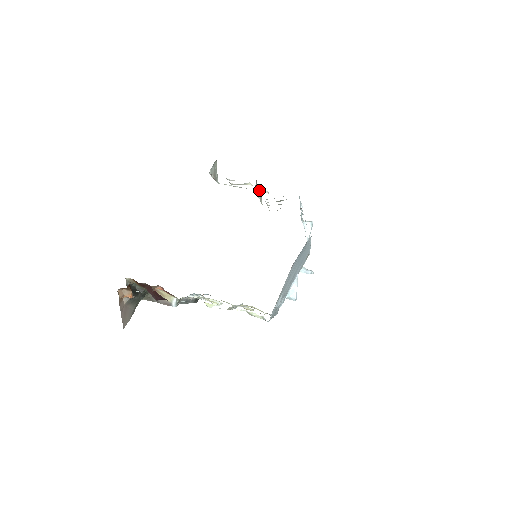
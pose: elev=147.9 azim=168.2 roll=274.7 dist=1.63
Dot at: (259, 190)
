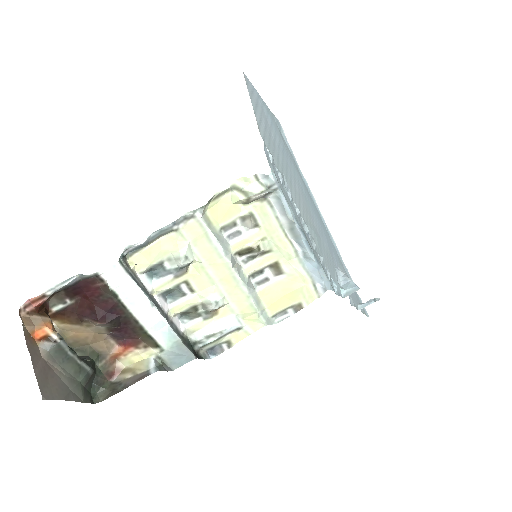
Dot at: occluded
